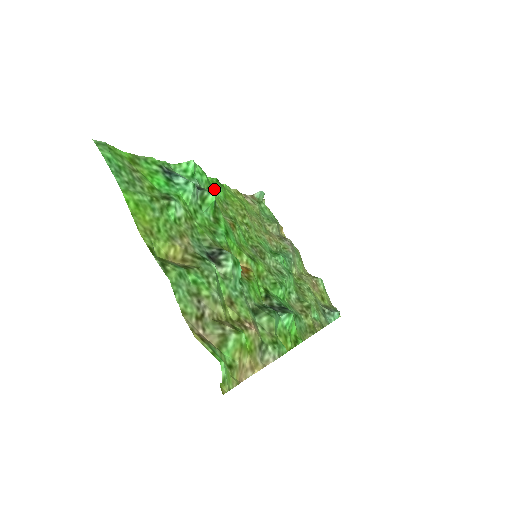
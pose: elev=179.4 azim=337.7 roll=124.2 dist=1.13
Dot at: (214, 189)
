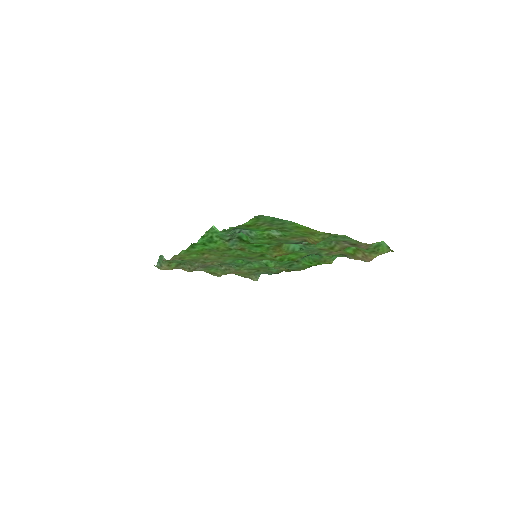
Dot at: (208, 245)
